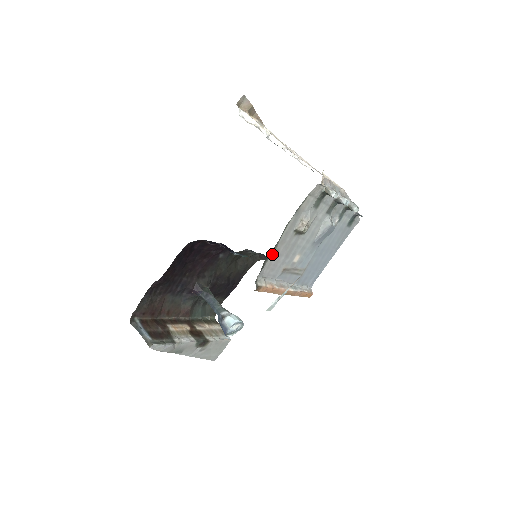
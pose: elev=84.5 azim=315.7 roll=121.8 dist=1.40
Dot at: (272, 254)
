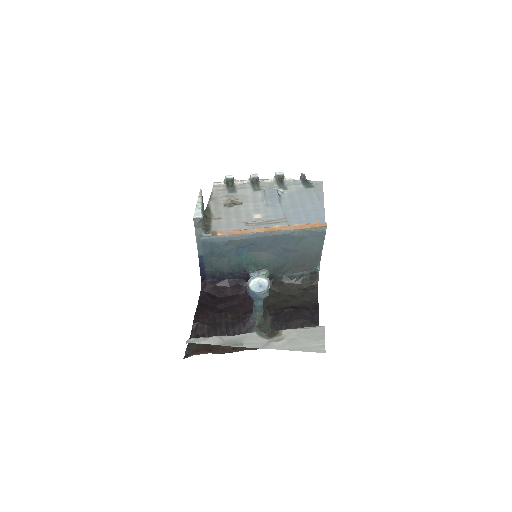
Dot at: (215, 221)
